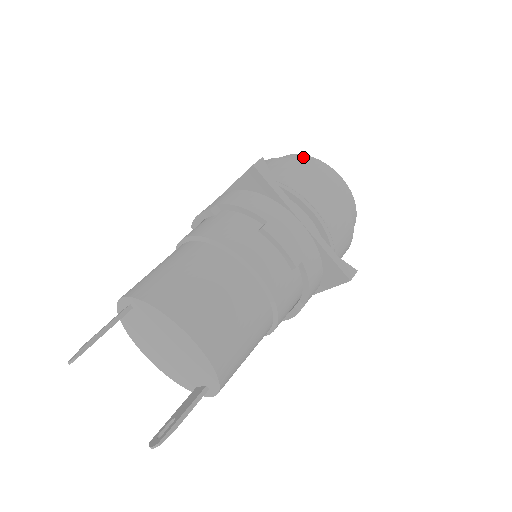
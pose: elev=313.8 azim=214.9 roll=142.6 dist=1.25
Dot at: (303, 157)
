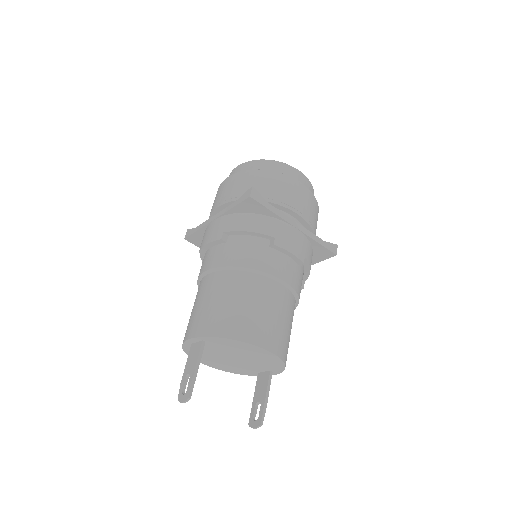
Dot at: (265, 162)
